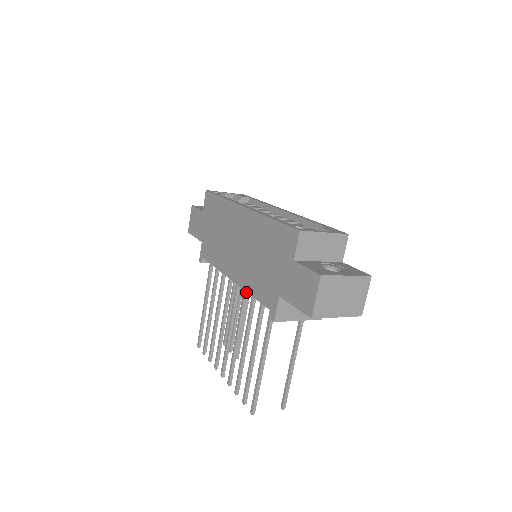
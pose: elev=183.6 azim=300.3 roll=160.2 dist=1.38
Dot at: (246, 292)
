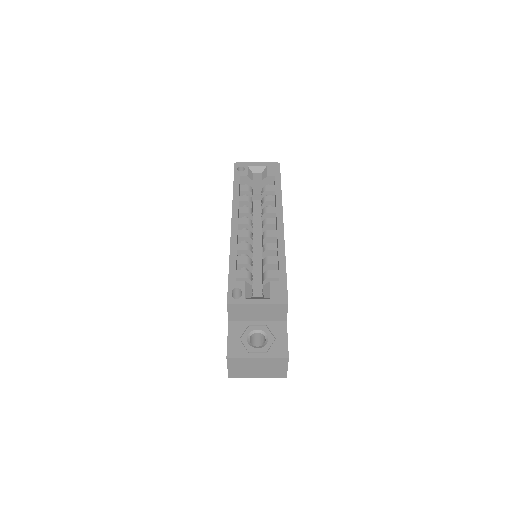
Dot at: occluded
